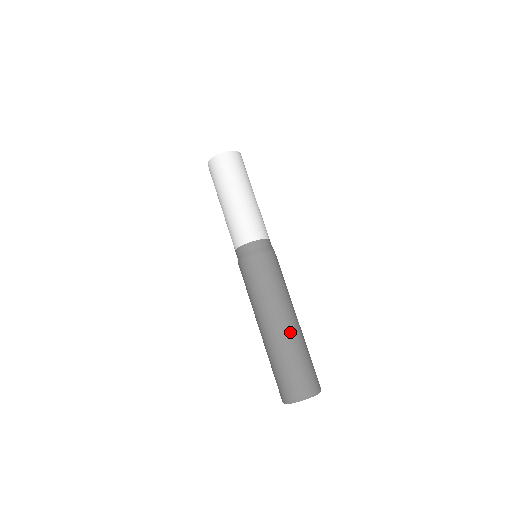
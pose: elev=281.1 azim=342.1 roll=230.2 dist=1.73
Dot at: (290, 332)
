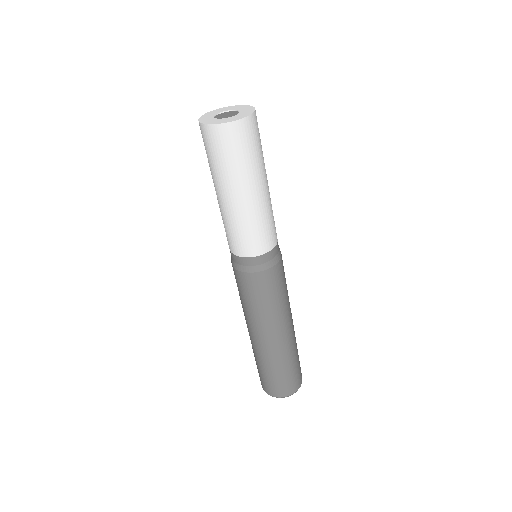
Dot at: (285, 346)
